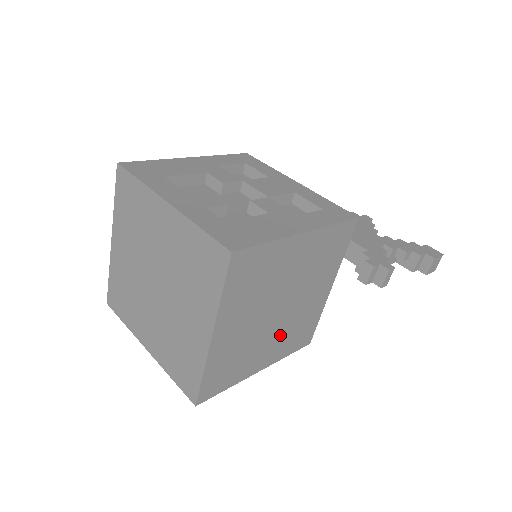
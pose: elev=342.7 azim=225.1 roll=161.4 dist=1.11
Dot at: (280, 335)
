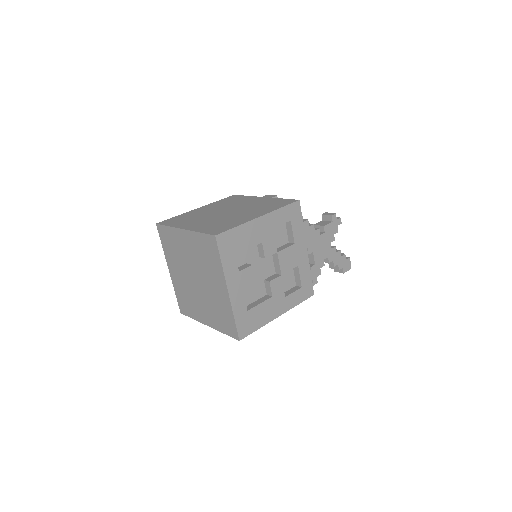
Dot at: occluded
